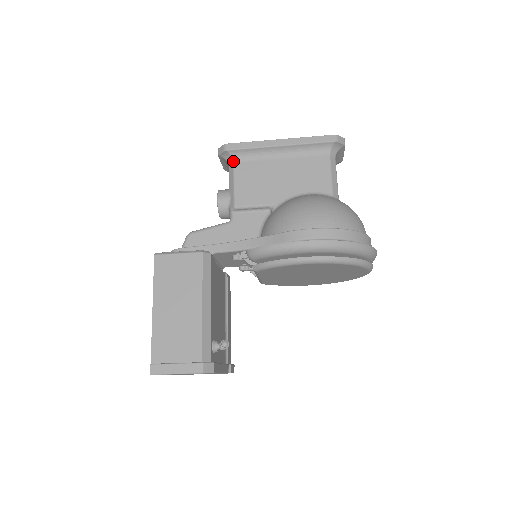
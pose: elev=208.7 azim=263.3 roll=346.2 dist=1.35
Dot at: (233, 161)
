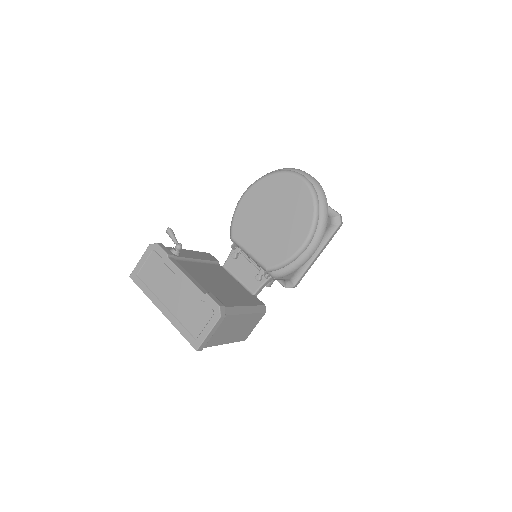
Dot at: occluded
